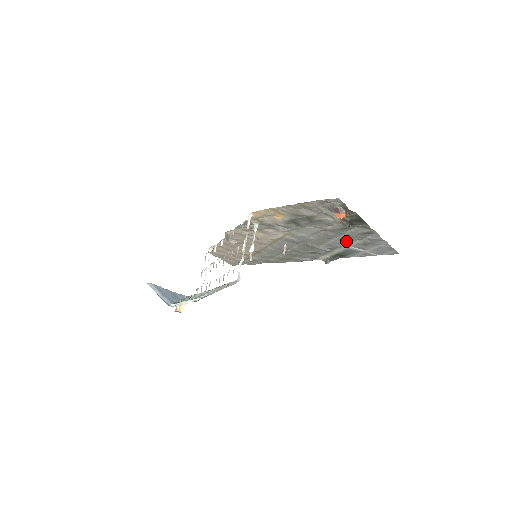
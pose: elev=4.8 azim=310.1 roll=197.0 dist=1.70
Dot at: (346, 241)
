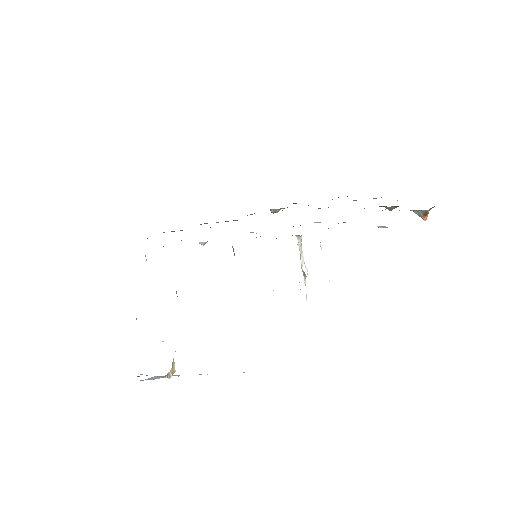
Dot at: occluded
